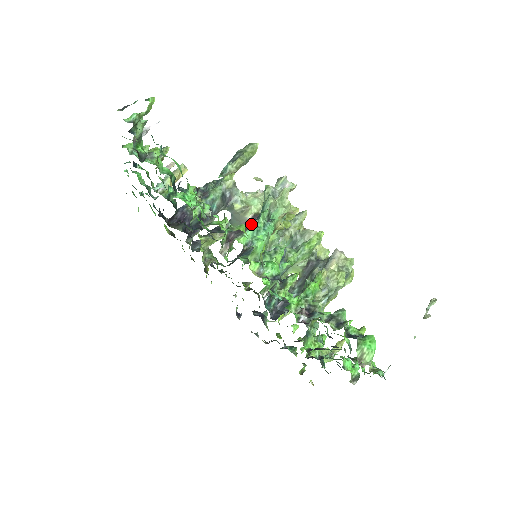
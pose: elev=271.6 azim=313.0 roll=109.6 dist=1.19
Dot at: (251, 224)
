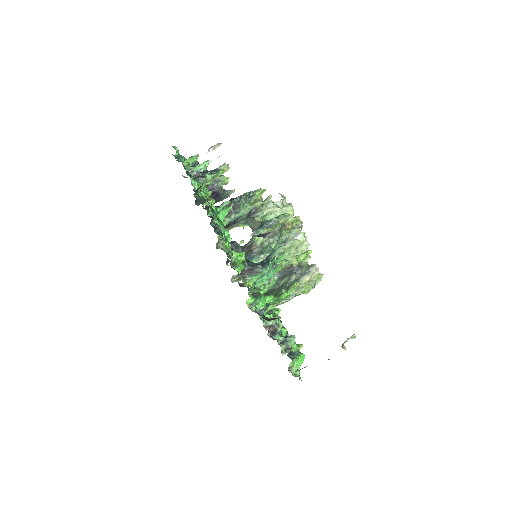
Dot at: (260, 270)
